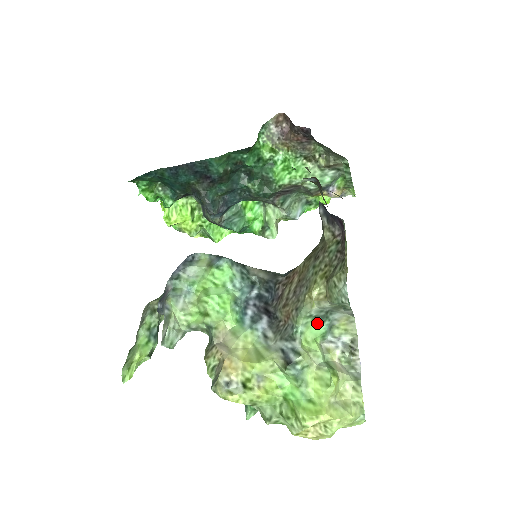
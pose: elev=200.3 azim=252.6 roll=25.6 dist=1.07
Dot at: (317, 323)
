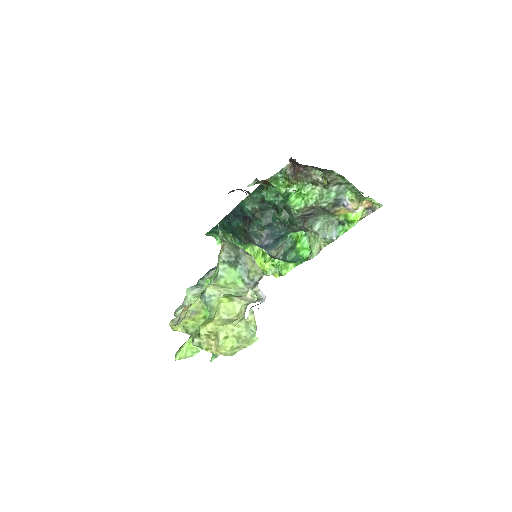
Dot at: (233, 269)
